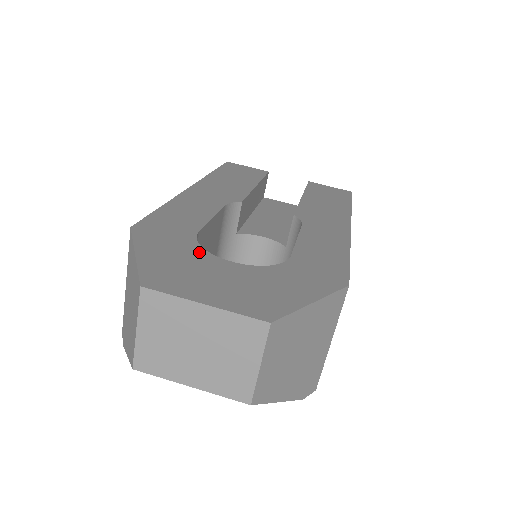
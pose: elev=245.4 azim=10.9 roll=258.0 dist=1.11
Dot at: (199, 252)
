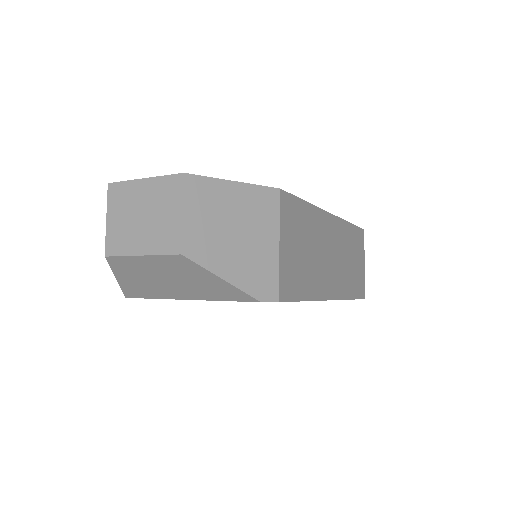
Dot at: occluded
